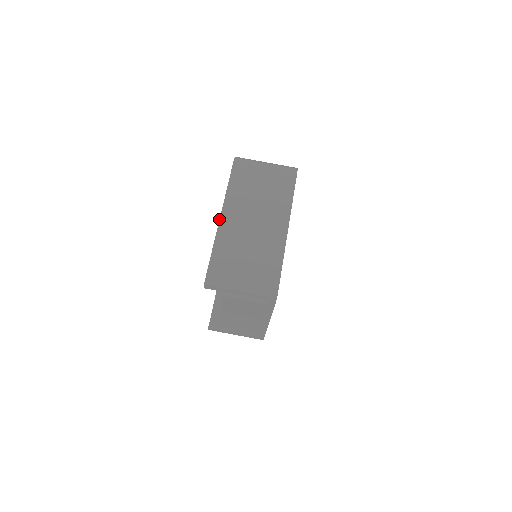
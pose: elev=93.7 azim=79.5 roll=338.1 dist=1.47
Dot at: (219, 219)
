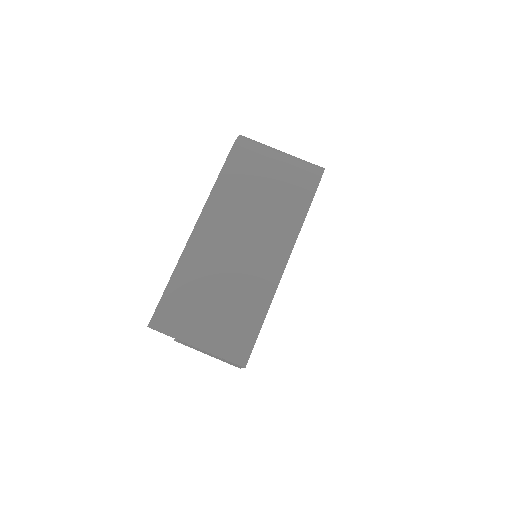
Dot at: occluded
